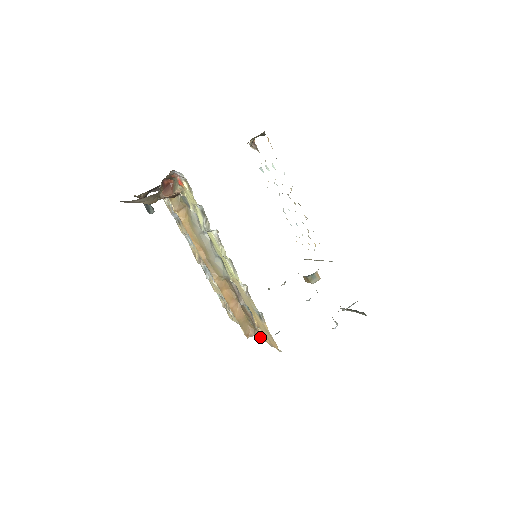
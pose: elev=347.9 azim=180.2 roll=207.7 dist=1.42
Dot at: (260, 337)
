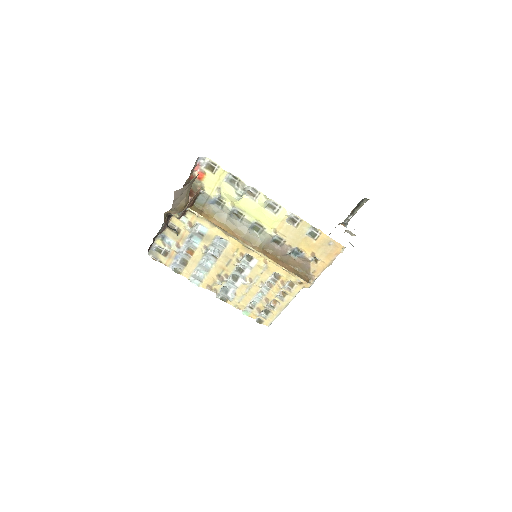
Dot at: (315, 277)
